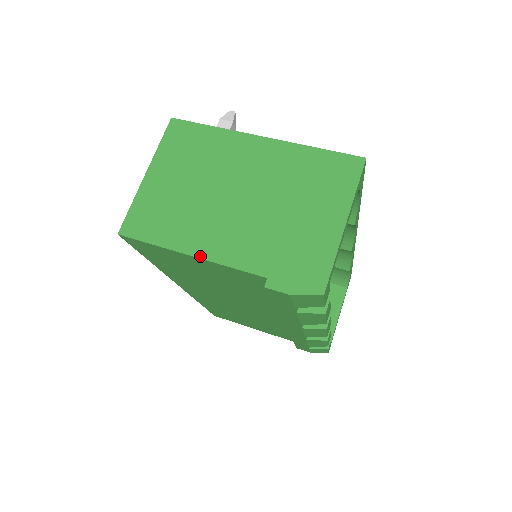
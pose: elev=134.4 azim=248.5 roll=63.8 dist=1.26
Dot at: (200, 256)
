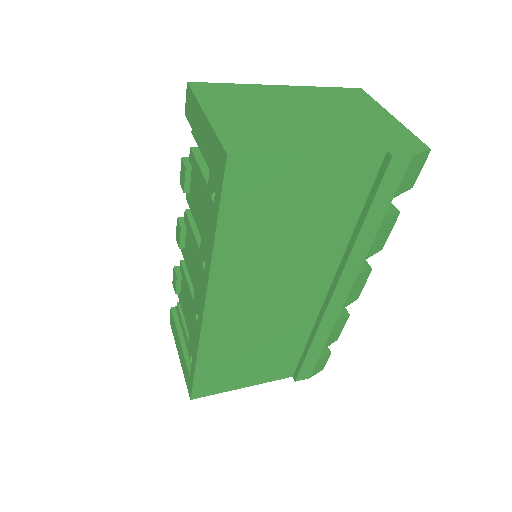
Dot at: (323, 150)
